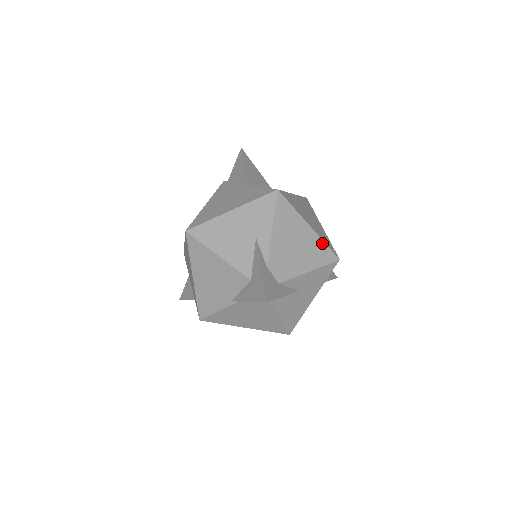
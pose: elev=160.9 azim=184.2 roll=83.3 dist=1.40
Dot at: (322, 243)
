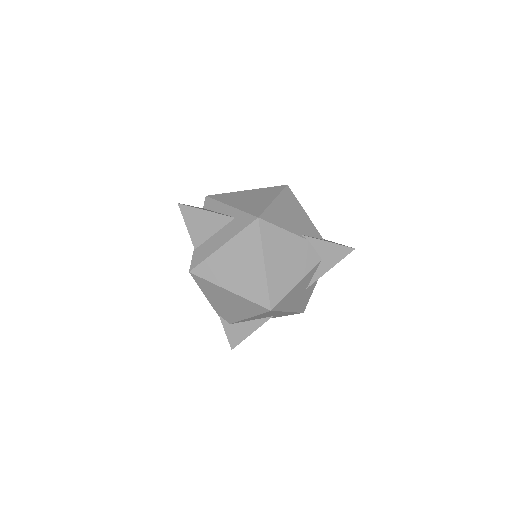
Dot at: occluded
